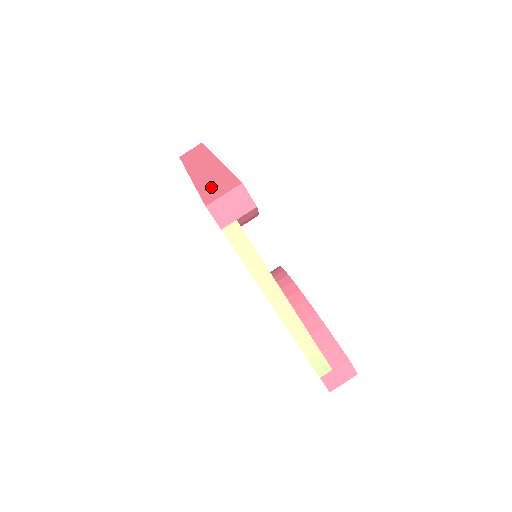
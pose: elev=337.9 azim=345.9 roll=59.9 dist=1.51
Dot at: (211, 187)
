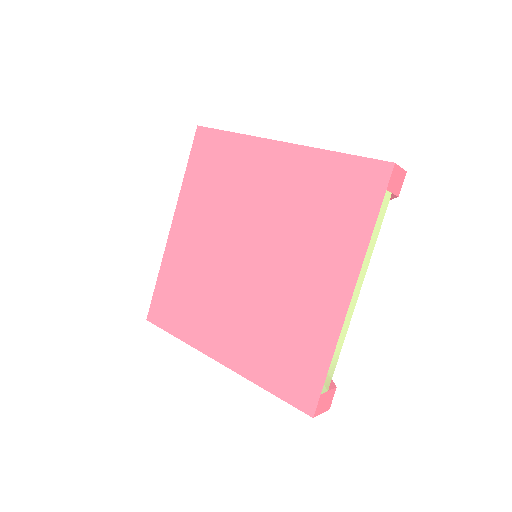
Dot at: occluded
